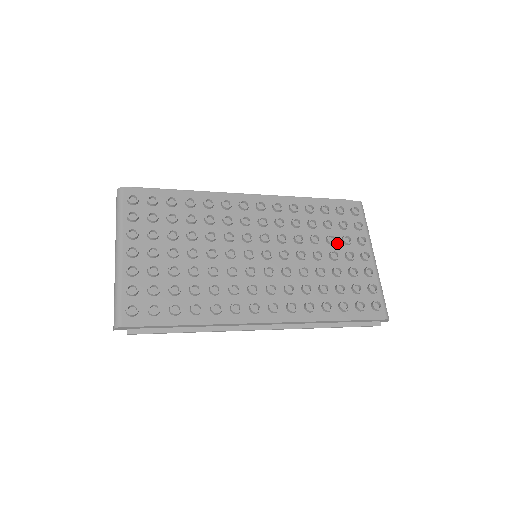
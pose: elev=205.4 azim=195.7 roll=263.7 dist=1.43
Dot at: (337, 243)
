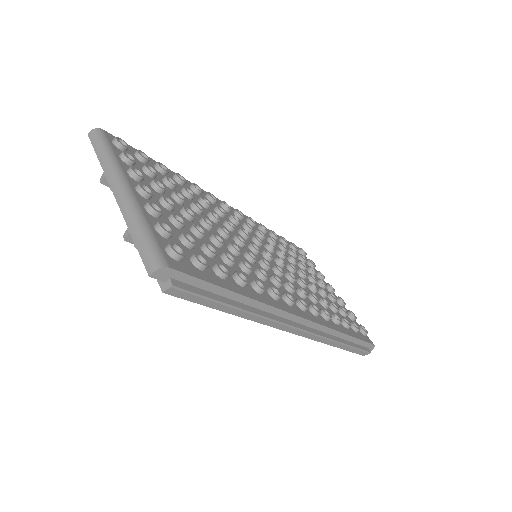
Dot at: (306, 271)
